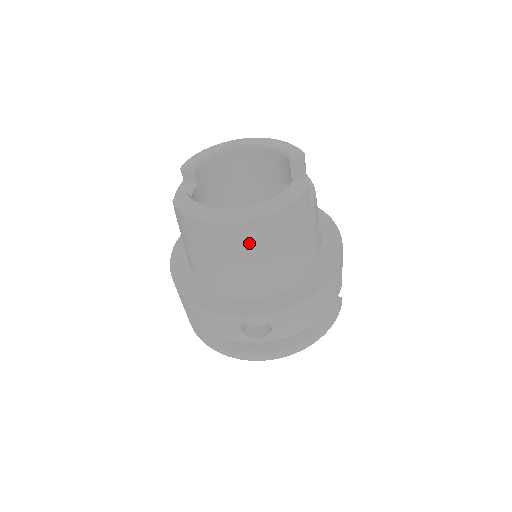
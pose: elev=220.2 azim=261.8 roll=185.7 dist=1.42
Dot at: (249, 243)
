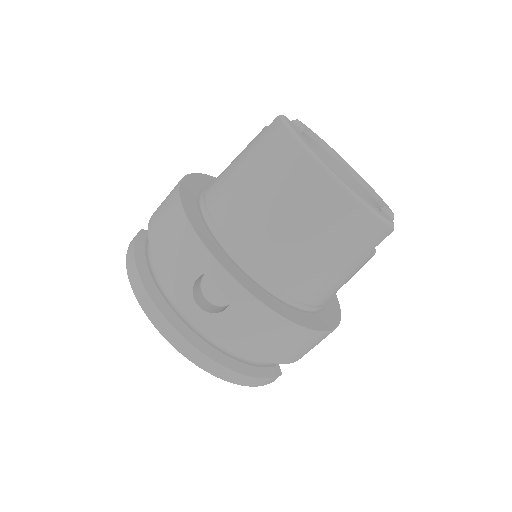
Dot at: (311, 206)
